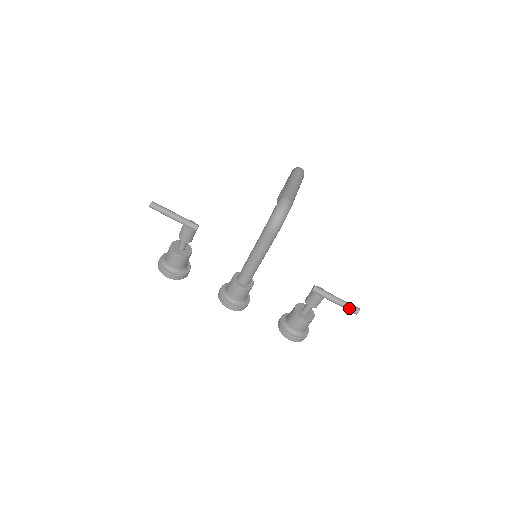
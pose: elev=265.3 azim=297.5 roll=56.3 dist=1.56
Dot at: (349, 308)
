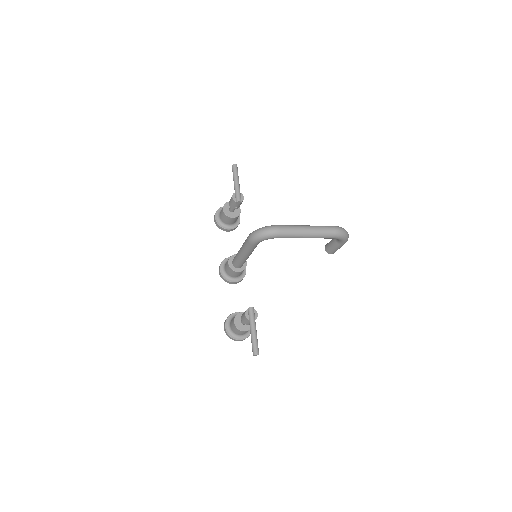
Dot at: (252, 345)
